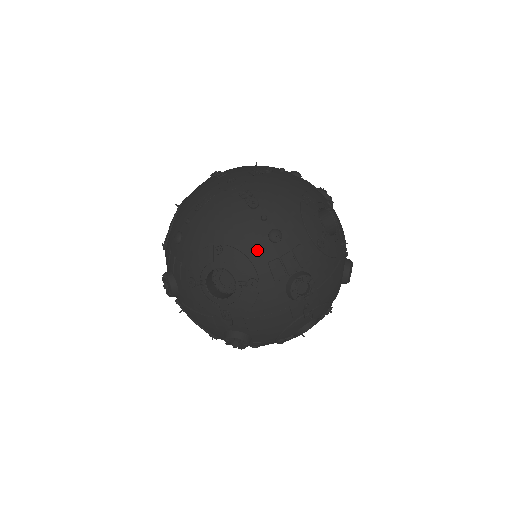
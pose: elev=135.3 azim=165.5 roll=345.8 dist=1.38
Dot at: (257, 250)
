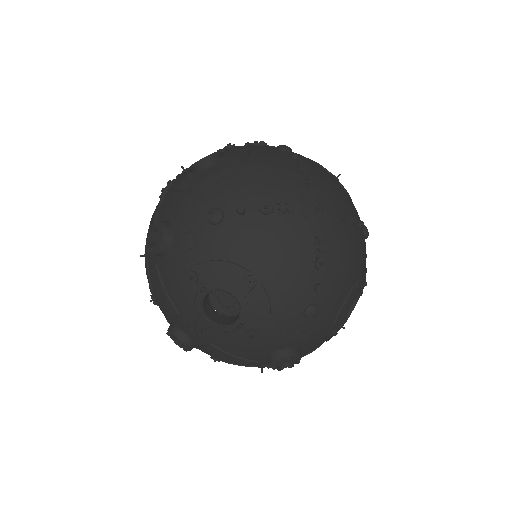
Dot at: occluded
